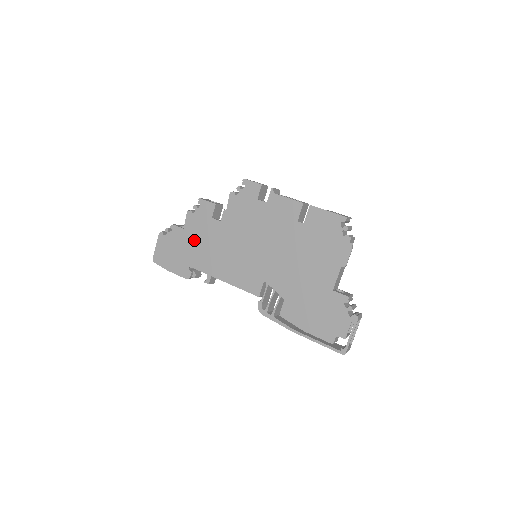
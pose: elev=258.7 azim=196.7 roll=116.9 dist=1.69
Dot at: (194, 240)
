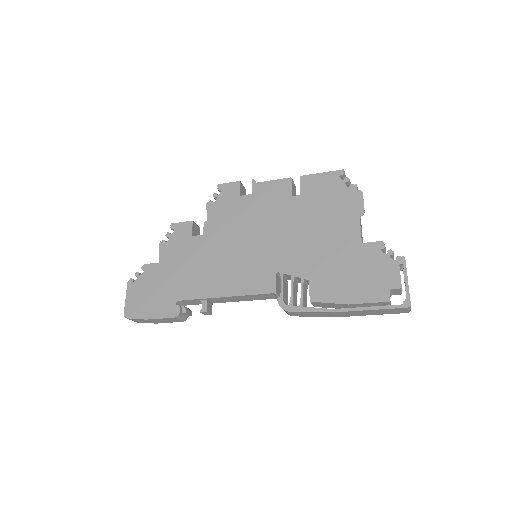
Dot at: (175, 269)
